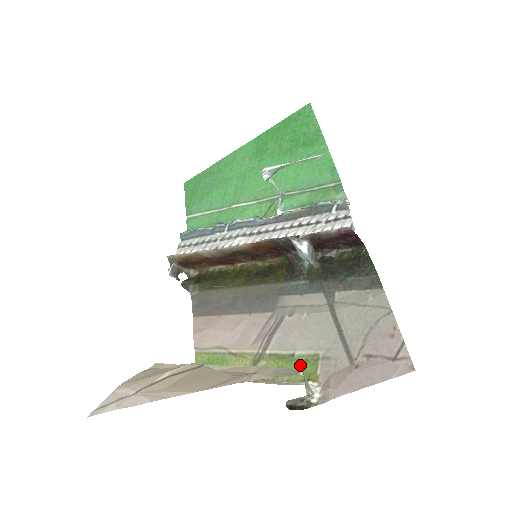
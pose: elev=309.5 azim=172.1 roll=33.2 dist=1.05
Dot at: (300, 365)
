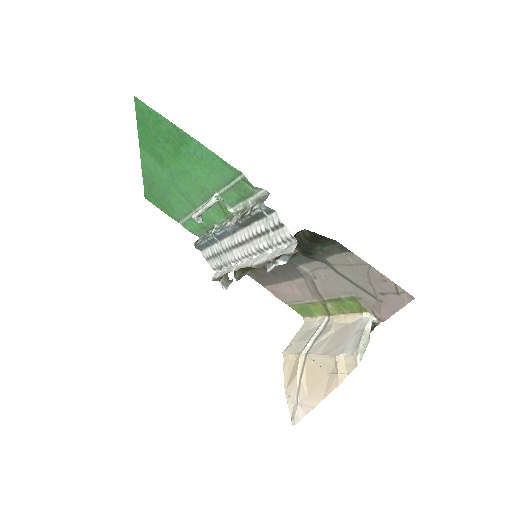
Dot at: (350, 303)
